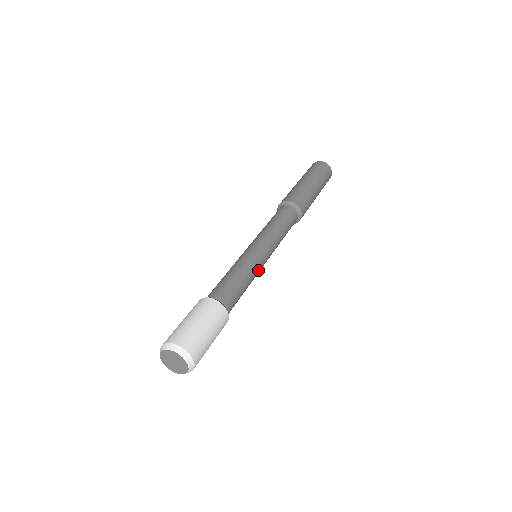
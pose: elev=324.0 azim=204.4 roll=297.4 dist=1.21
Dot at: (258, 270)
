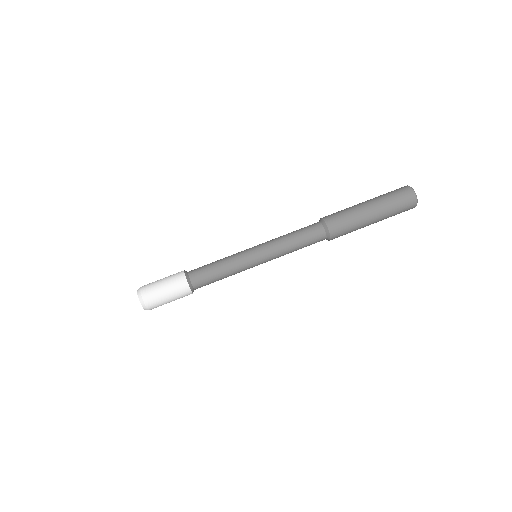
Dot at: (244, 270)
